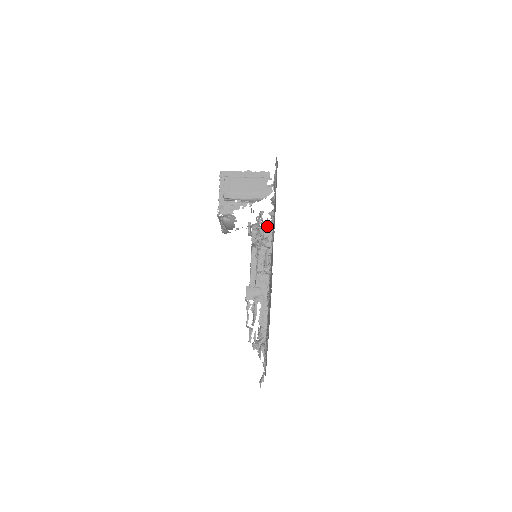
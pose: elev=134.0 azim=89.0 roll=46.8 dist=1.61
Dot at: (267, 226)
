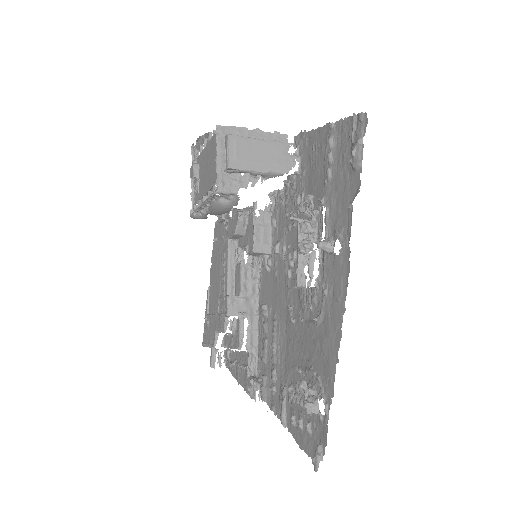
Dot at: (265, 212)
